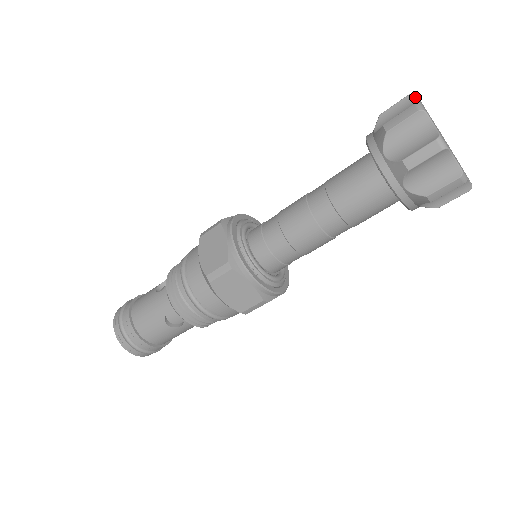
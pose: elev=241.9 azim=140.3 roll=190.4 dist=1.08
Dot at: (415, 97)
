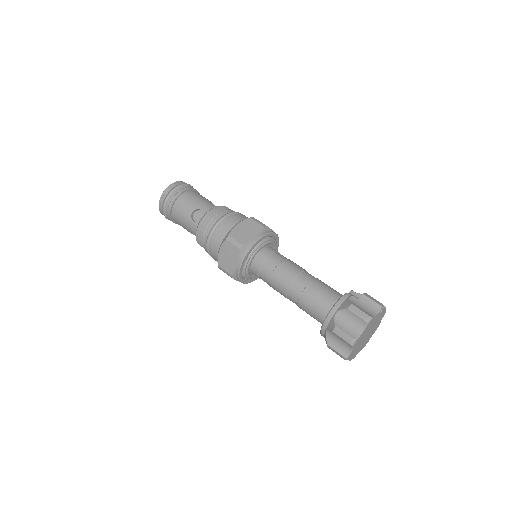
Dot at: (365, 326)
